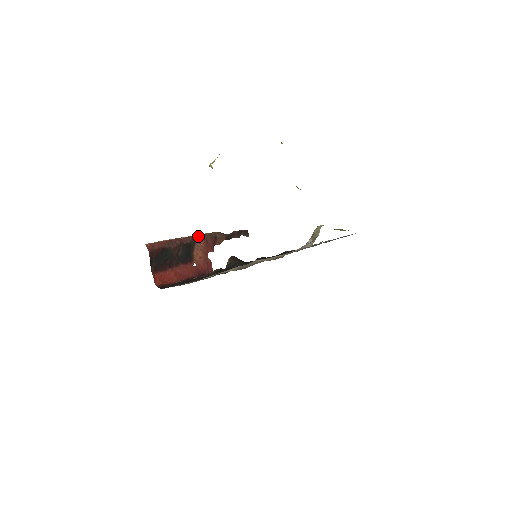
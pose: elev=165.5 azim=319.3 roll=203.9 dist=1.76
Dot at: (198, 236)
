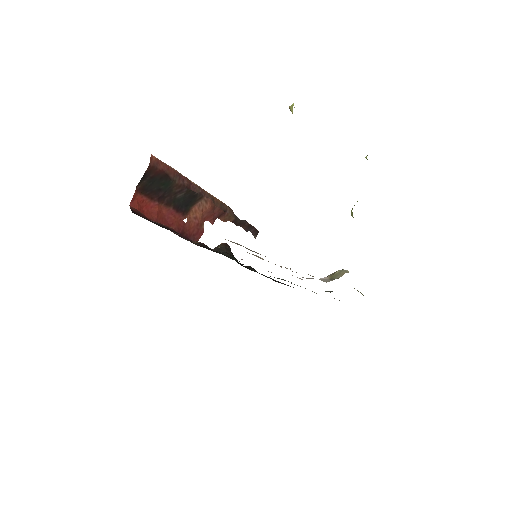
Dot at: (209, 195)
